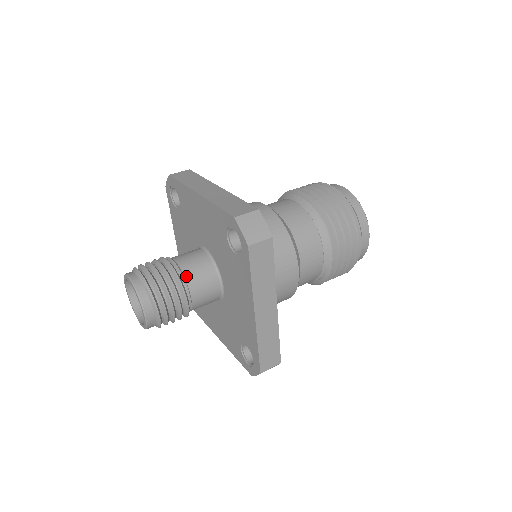
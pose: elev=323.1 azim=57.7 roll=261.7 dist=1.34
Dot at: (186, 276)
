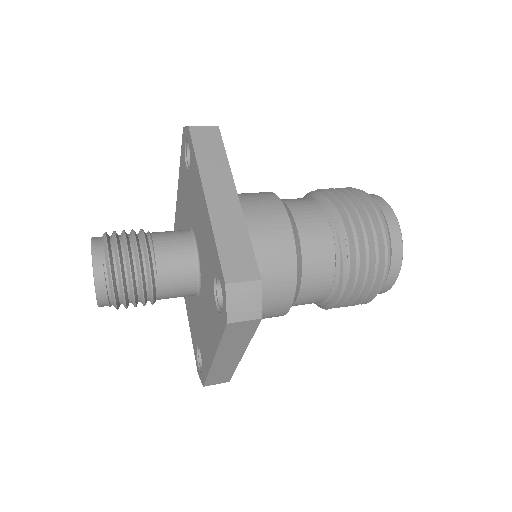
Dot at: (153, 233)
